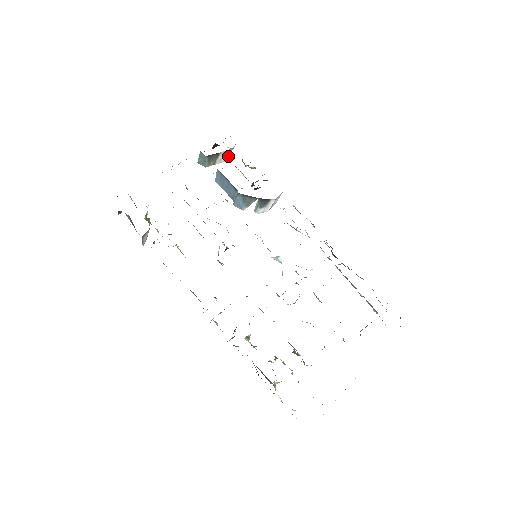
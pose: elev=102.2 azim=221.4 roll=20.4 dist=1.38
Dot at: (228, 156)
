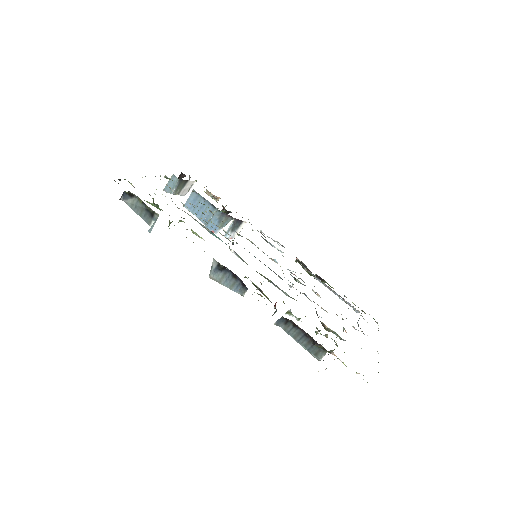
Dot at: (188, 191)
